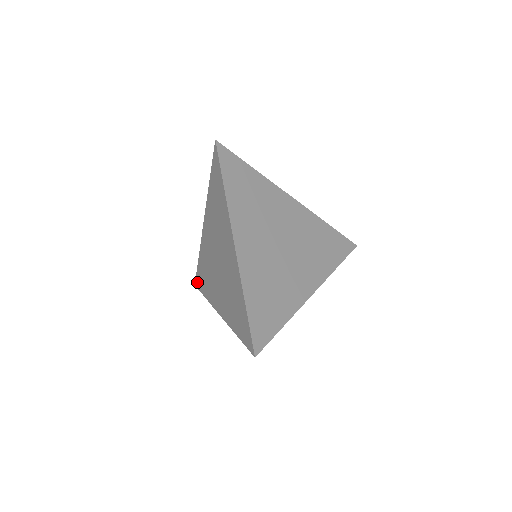
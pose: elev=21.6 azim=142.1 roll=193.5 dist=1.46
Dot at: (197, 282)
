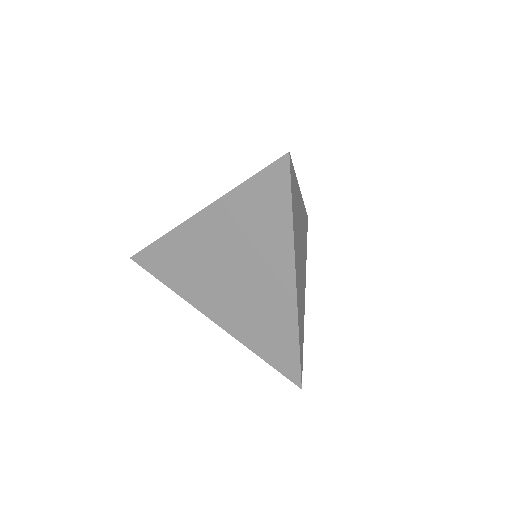
Dot at: (142, 260)
